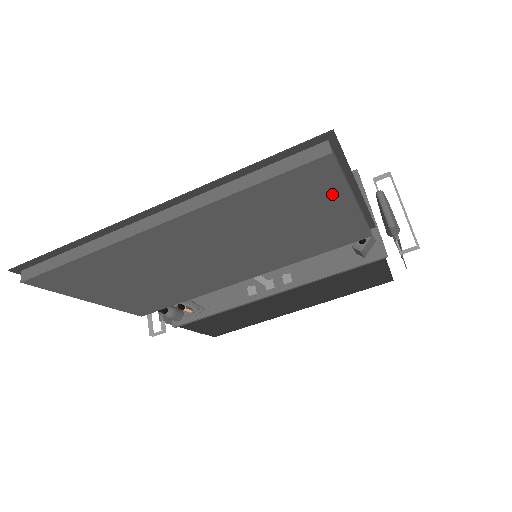
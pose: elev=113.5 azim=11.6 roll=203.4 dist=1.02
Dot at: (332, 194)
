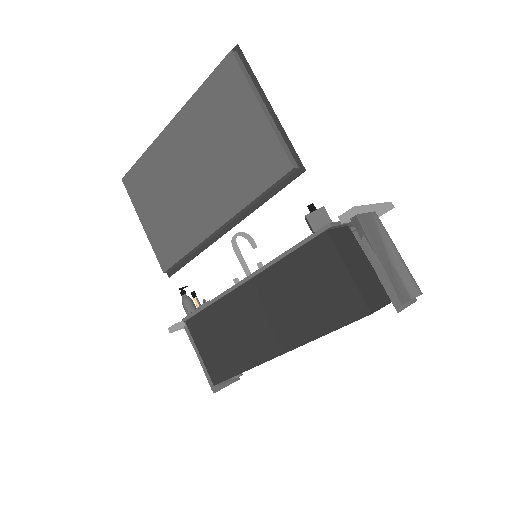
Dot at: (243, 95)
